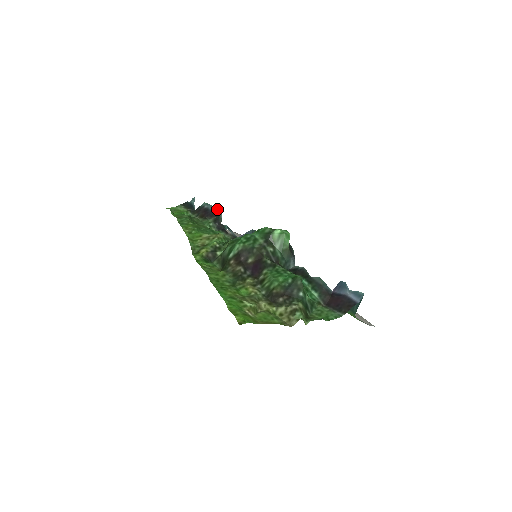
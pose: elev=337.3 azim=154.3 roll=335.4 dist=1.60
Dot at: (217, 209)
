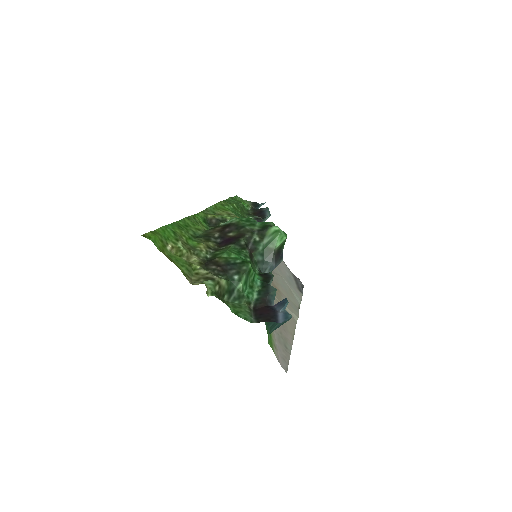
Dot at: (269, 213)
